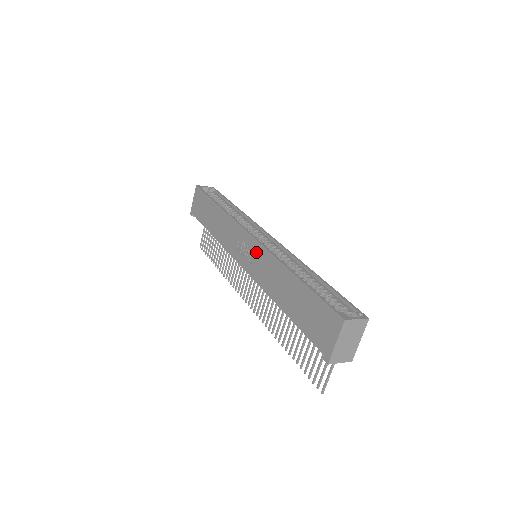
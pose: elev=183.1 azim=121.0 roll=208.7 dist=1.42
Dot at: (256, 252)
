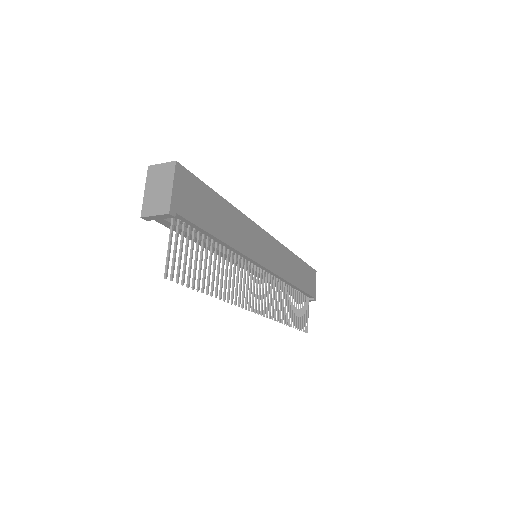
Dot at: occluded
